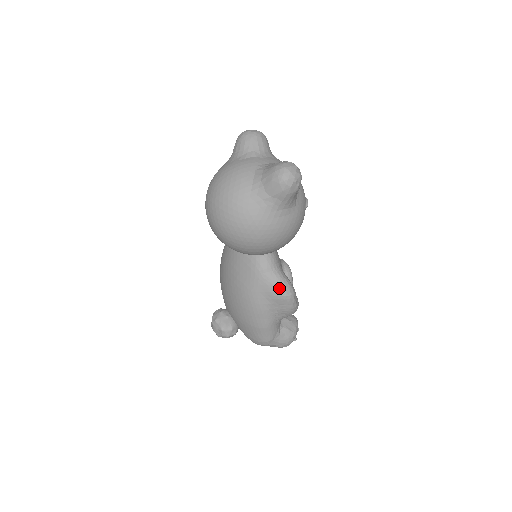
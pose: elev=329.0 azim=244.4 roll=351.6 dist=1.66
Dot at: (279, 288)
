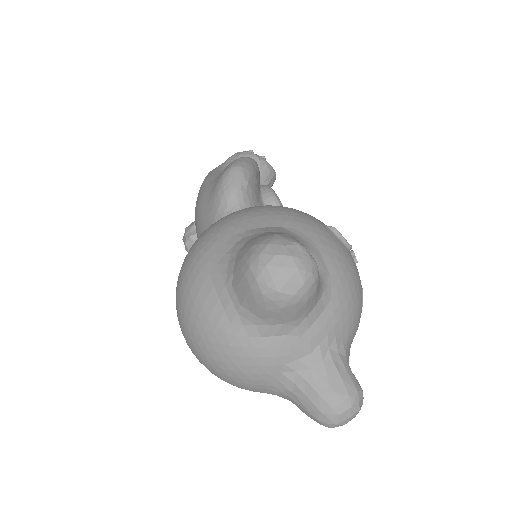
Dot at: occluded
